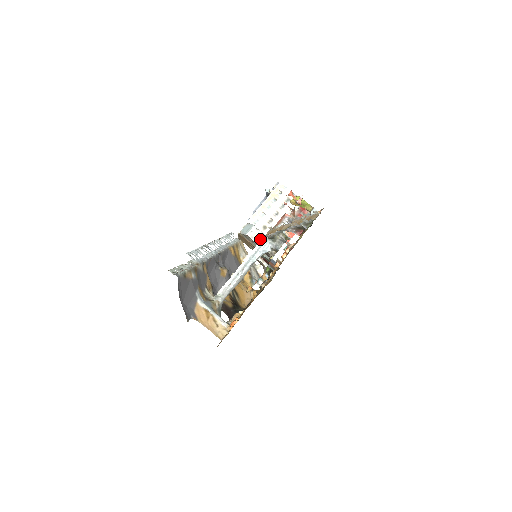
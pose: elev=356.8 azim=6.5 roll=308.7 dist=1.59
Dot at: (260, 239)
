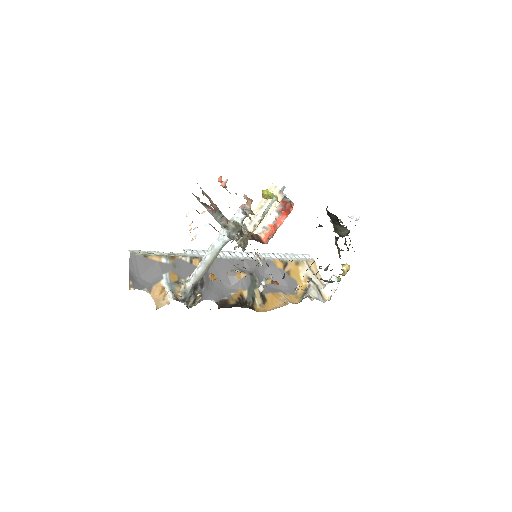
Dot at: (221, 229)
